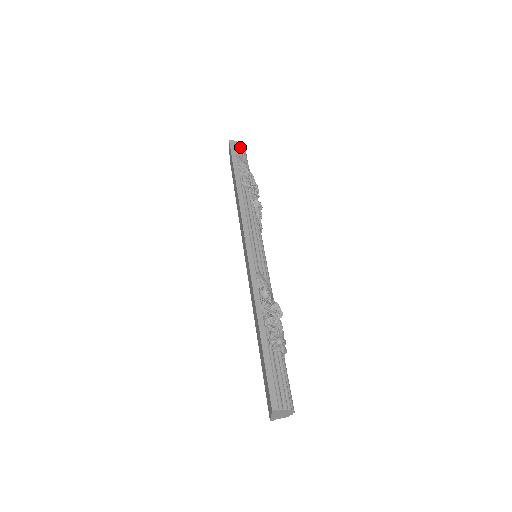
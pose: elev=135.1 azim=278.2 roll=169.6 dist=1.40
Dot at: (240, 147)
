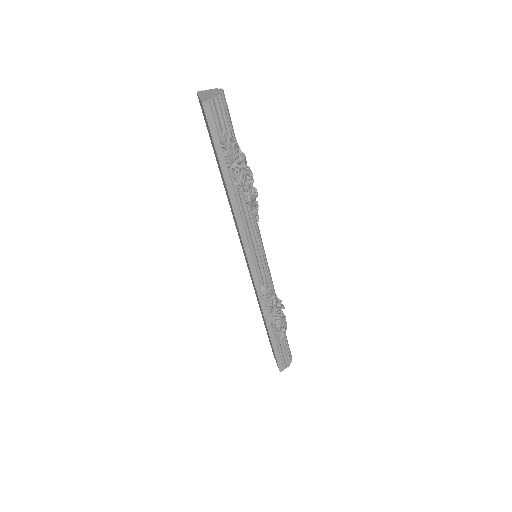
Dot at: (220, 110)
